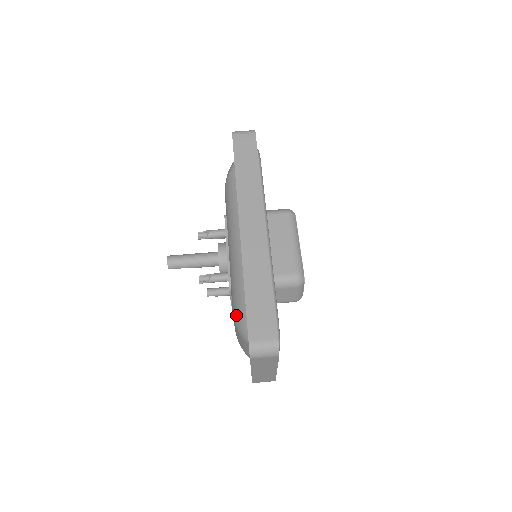
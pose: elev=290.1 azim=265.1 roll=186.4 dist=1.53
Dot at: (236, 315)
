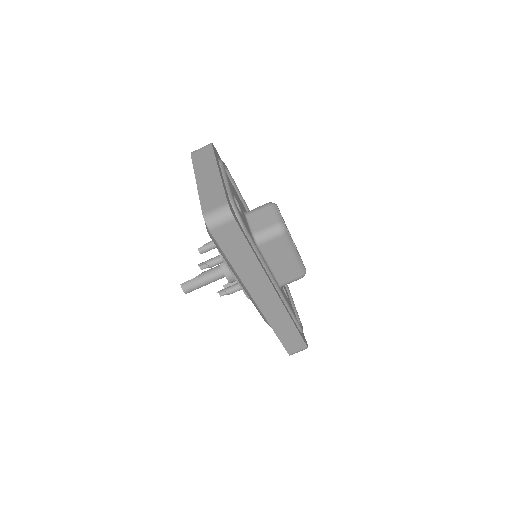
Dot at: (266, 322)
